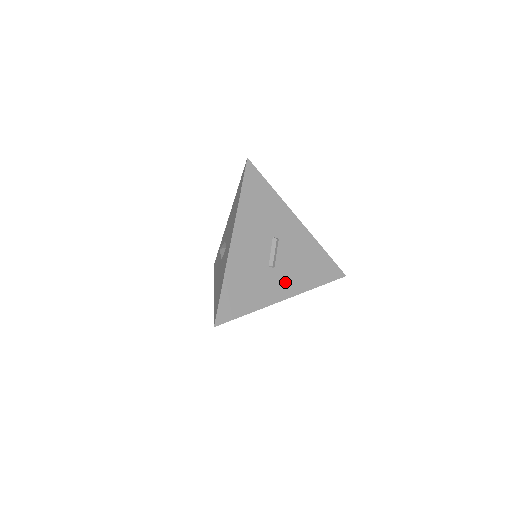
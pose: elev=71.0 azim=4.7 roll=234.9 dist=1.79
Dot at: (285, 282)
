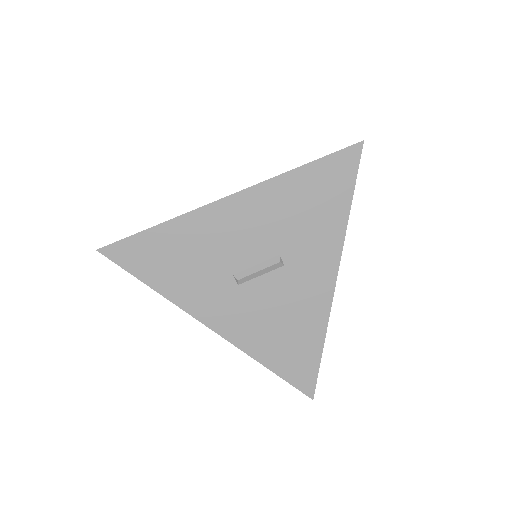
Dot at: (232, 313)
